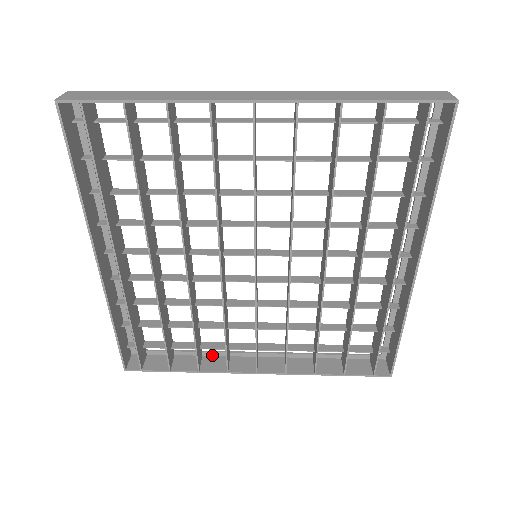
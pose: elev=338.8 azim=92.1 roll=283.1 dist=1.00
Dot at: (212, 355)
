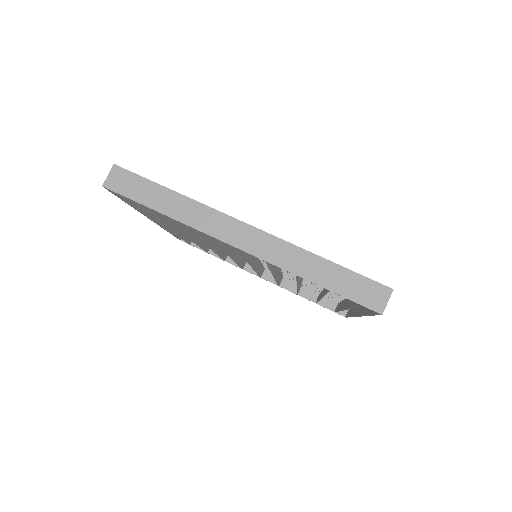
Dot at: occluded
